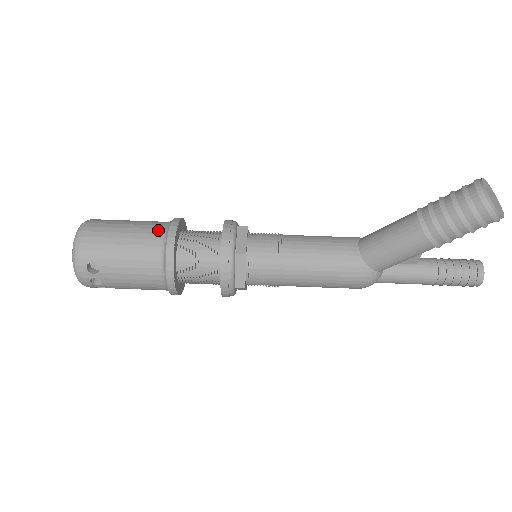
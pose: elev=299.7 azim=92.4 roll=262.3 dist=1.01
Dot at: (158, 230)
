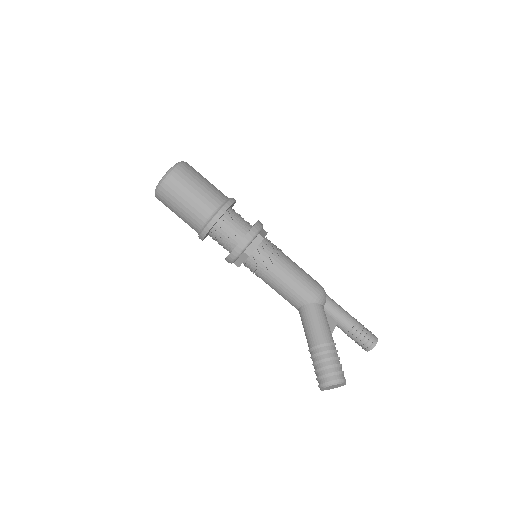
Dot at: (198, 224)
